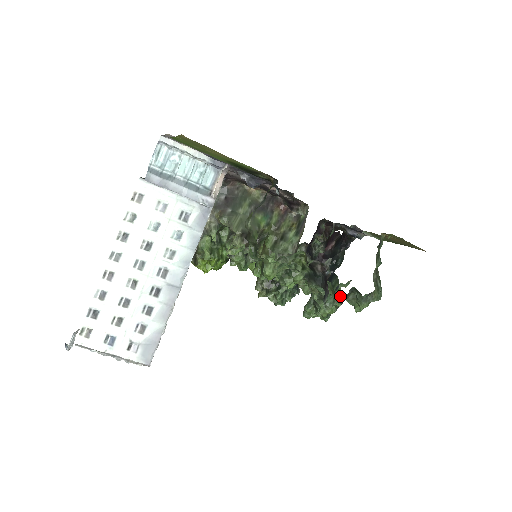
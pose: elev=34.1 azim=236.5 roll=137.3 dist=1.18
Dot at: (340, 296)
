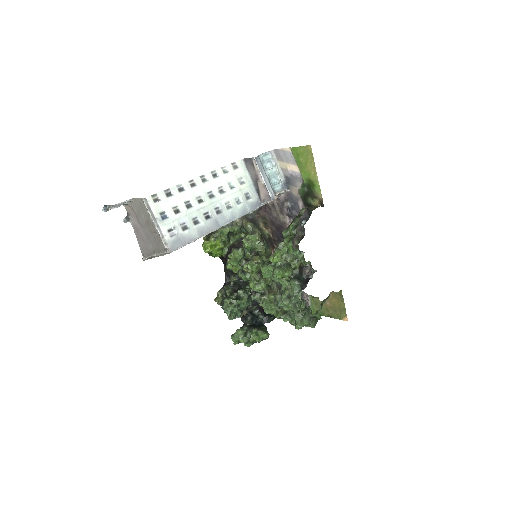
Dot at: (303, 301)
